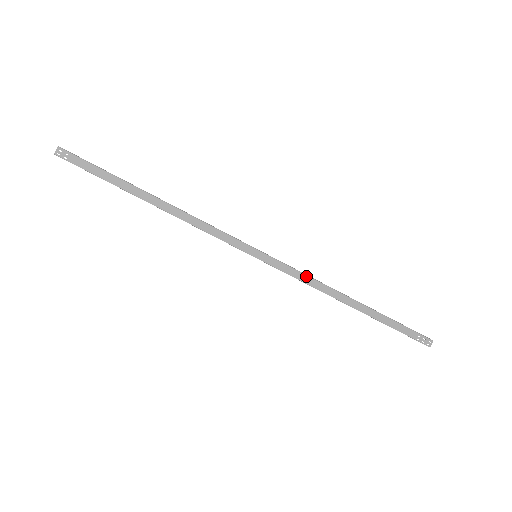
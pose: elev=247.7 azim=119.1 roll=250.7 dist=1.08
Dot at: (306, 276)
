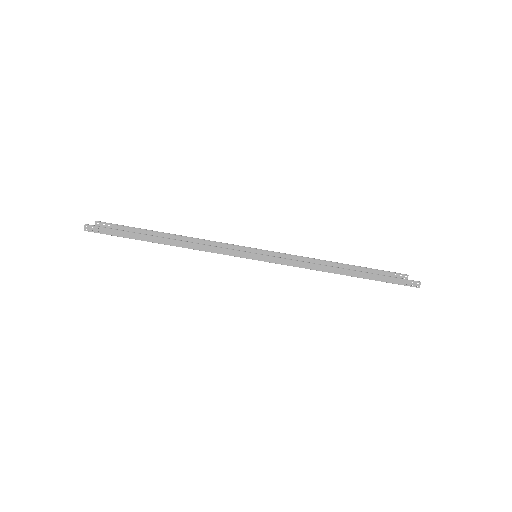
Dot at: (298, 262)
